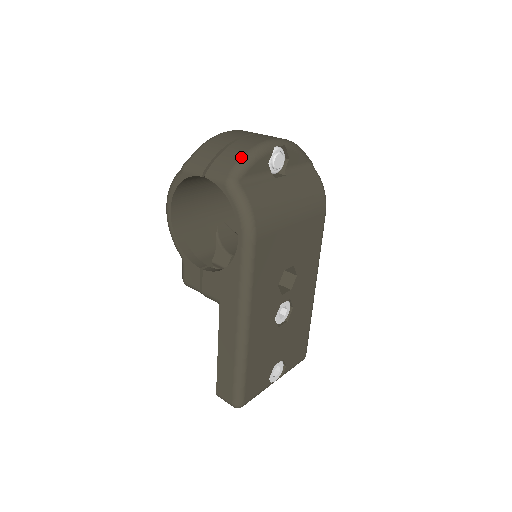
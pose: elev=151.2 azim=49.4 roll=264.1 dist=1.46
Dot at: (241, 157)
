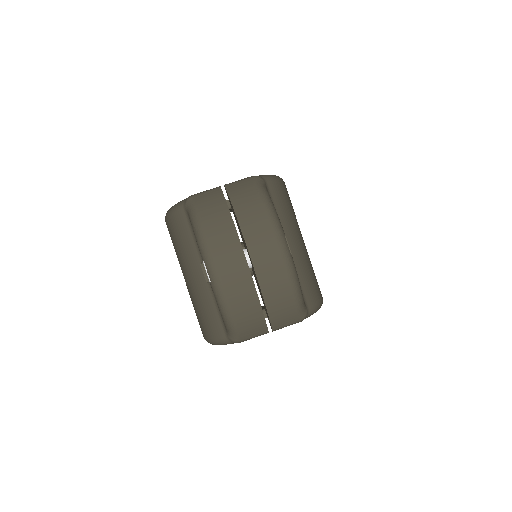
Dot at: (295, 301)
